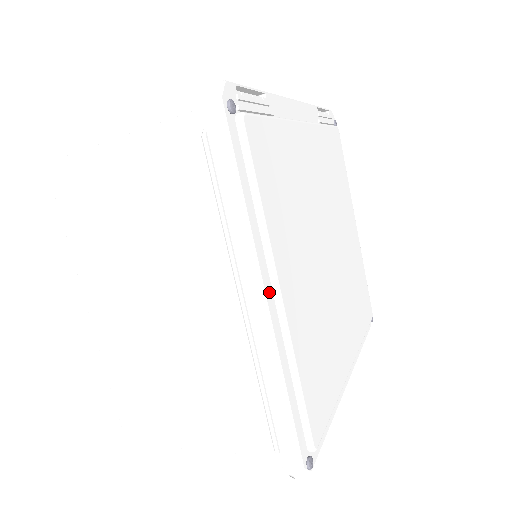
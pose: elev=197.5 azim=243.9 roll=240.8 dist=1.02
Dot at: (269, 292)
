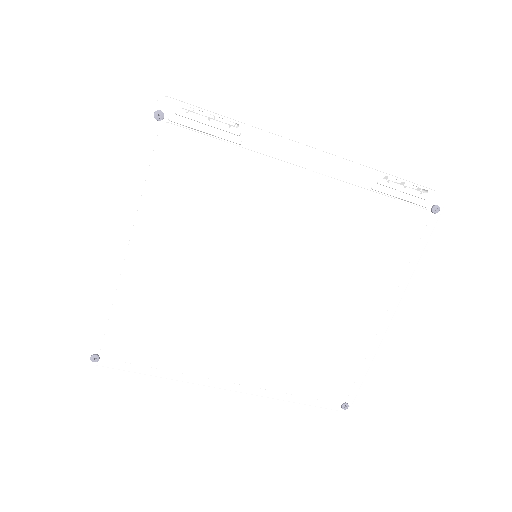
Dot at: (123, 242)
